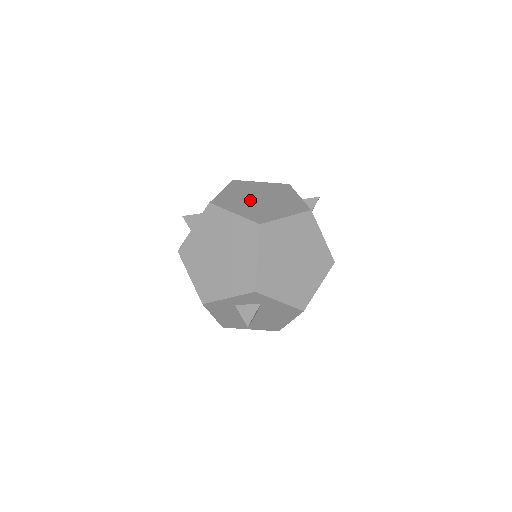
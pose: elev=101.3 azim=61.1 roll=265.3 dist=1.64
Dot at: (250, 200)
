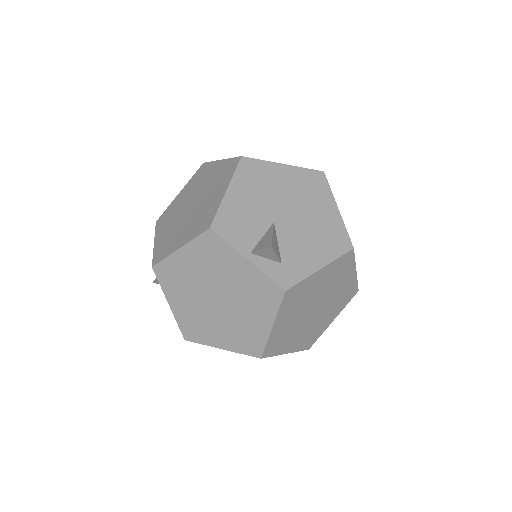
Dot at: (210, 310)
